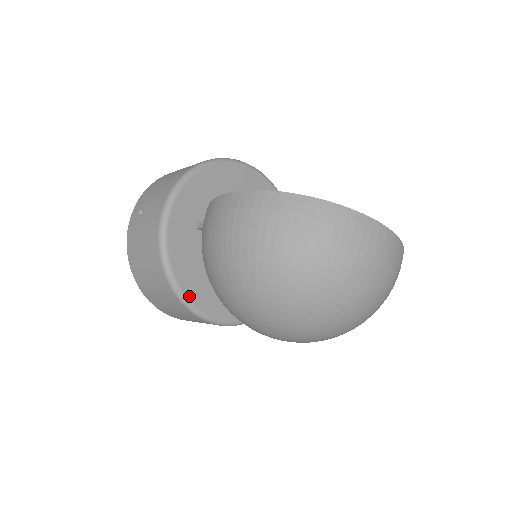
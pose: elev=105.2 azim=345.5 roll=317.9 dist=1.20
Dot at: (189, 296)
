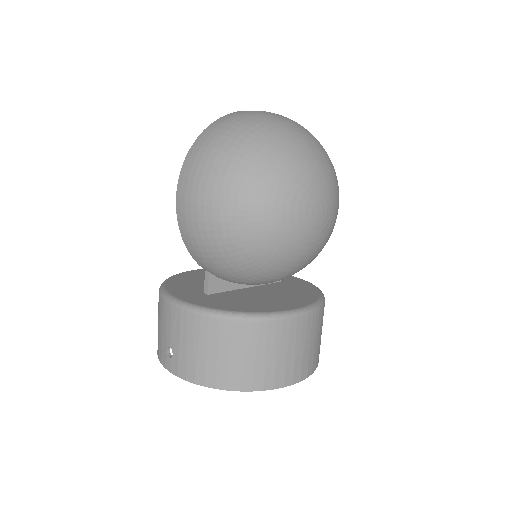
Dot at: (262, 312)
